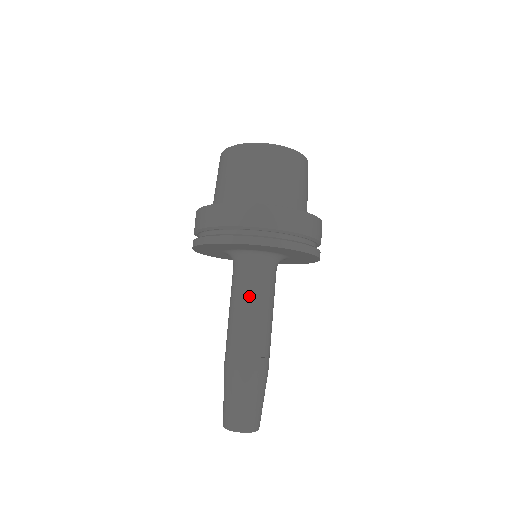
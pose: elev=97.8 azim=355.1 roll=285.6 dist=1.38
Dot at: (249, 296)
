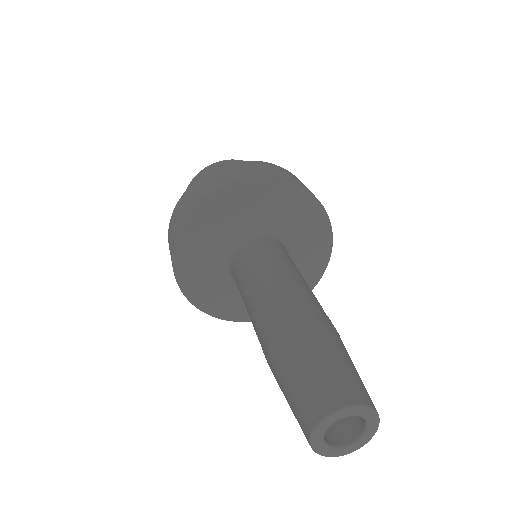
Dot at: (289, 261)
